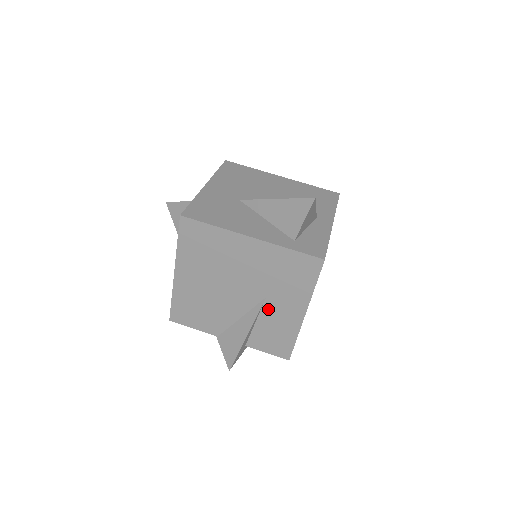
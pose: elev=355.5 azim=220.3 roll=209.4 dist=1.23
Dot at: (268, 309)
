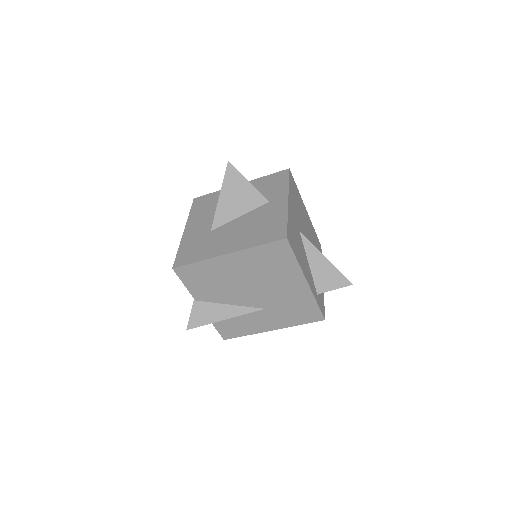
Dot at: (256, 314)
